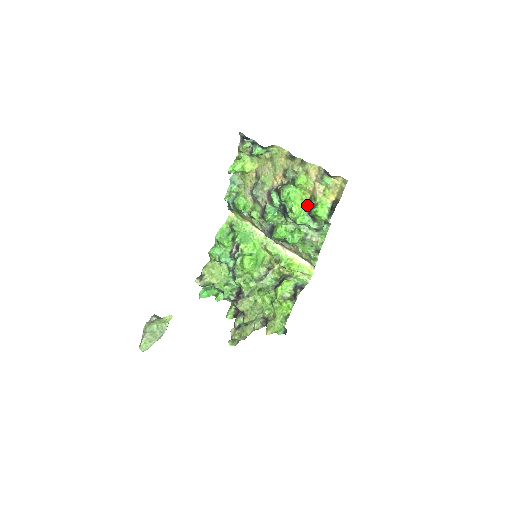
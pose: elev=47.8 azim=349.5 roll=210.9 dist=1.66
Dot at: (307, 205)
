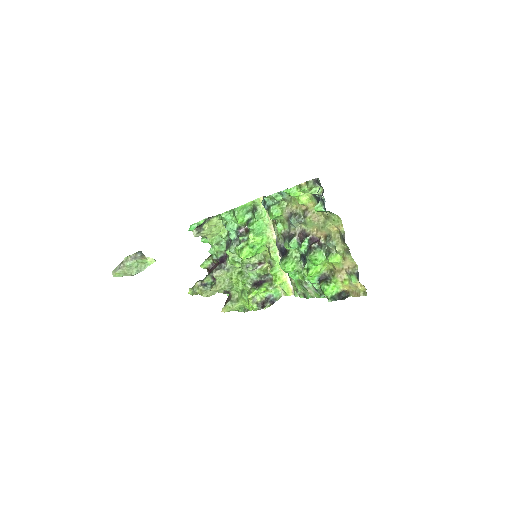
Dot at: (324, 271)
